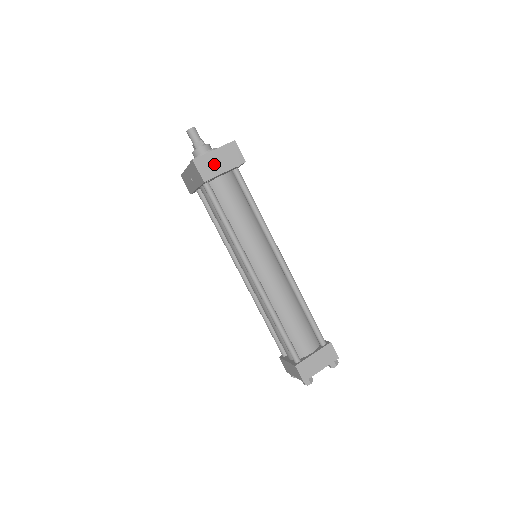
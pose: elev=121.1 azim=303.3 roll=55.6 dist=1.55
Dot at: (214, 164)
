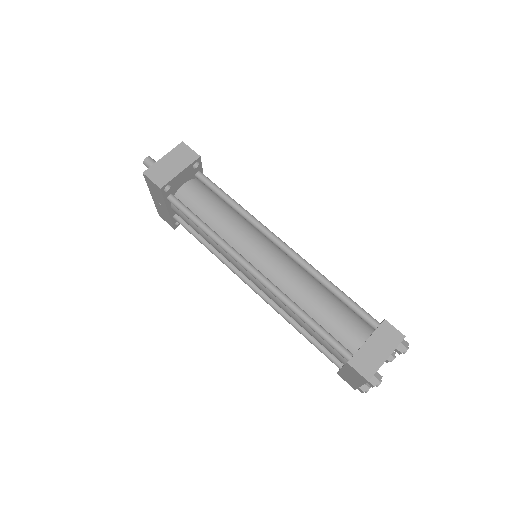
Dot at: (166, 169)
